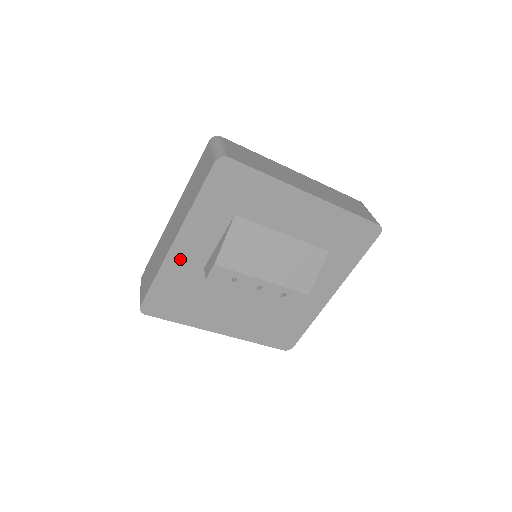
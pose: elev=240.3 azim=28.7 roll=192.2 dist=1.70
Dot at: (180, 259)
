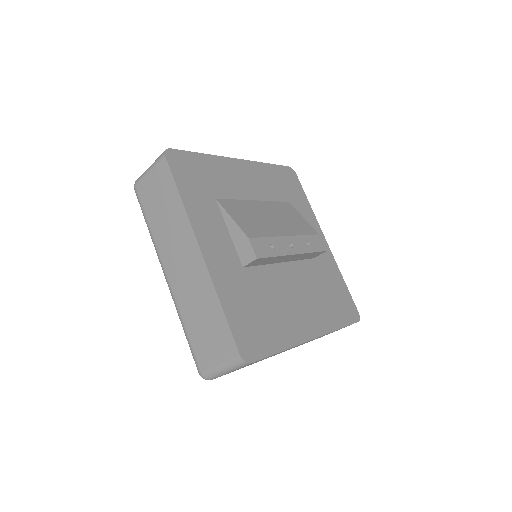
Dot at: (220, 269)
